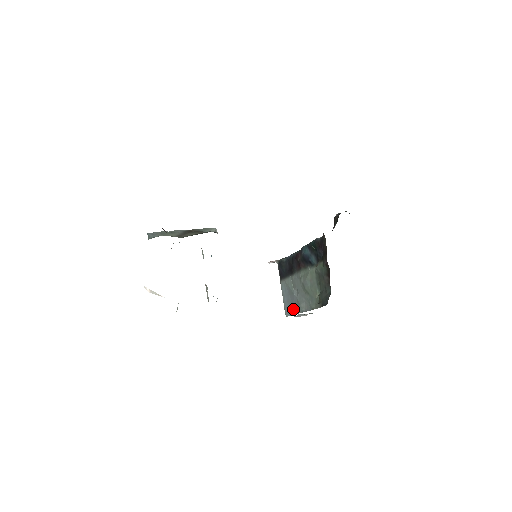
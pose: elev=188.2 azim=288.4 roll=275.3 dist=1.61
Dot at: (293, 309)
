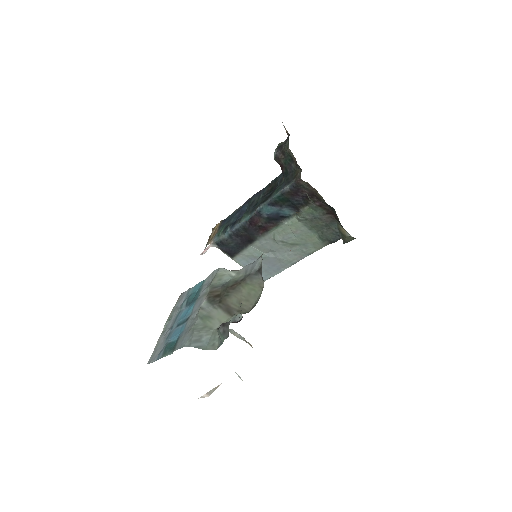
Dot at: (274, 270)
